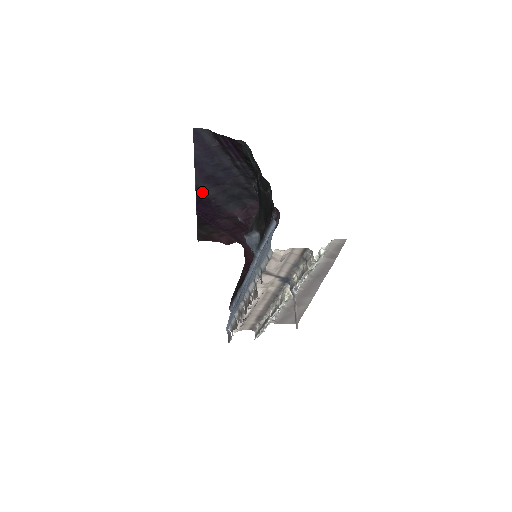
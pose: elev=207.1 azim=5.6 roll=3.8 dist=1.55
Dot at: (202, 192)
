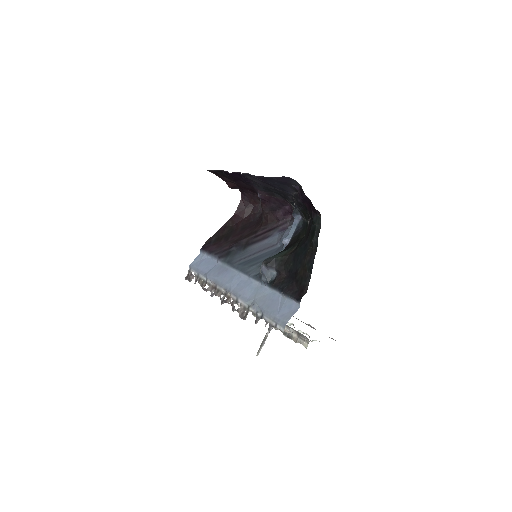
Dot at: (248, 175)
